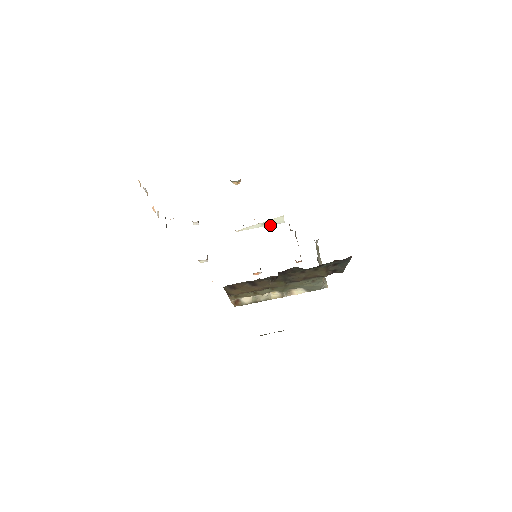
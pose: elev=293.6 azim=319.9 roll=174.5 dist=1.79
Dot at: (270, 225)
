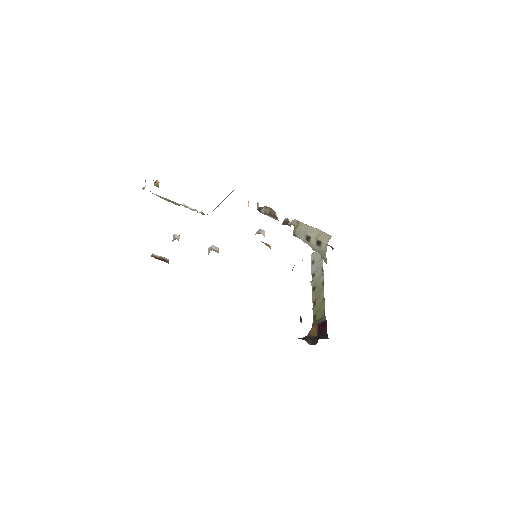
Dot at: occluded
